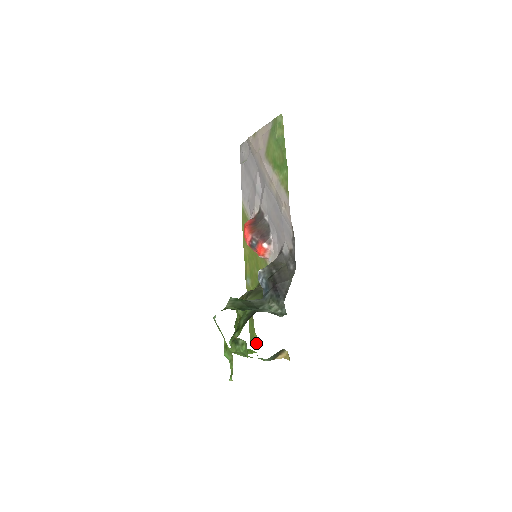
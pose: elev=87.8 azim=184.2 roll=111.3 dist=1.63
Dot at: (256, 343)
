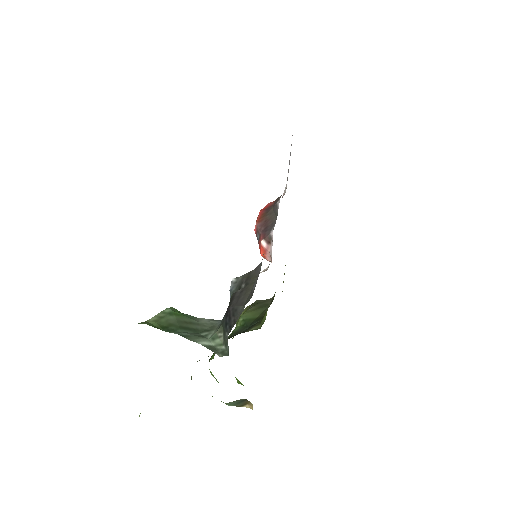
Dot at: occluded
